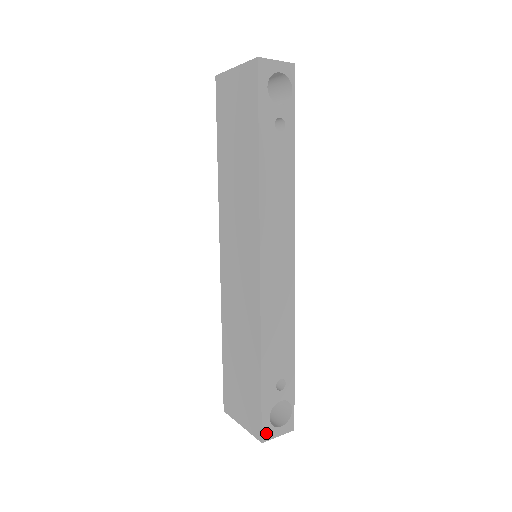
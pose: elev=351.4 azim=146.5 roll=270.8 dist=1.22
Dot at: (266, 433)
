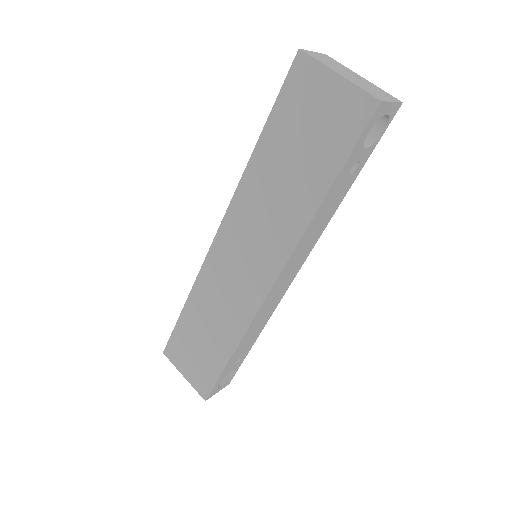
Dot at: (211, 394)
